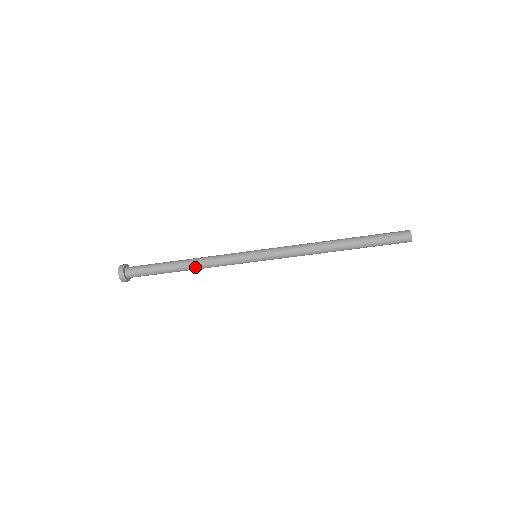
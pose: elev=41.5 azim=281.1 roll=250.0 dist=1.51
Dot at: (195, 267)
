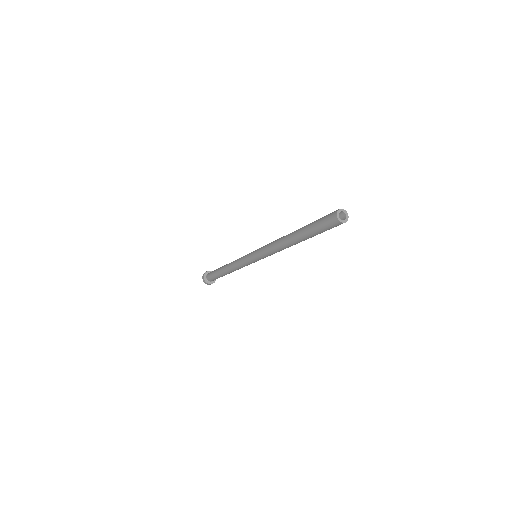
Dot at: (230, 270)
